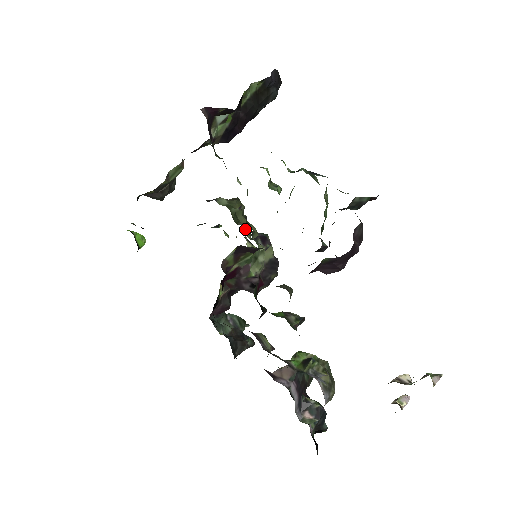
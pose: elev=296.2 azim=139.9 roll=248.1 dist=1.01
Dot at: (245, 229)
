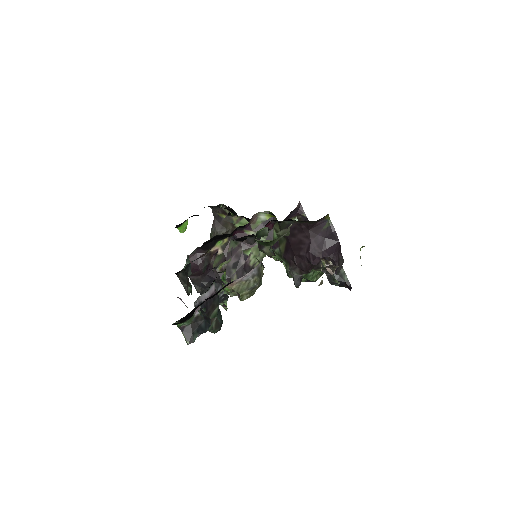
Dot at: occluded
